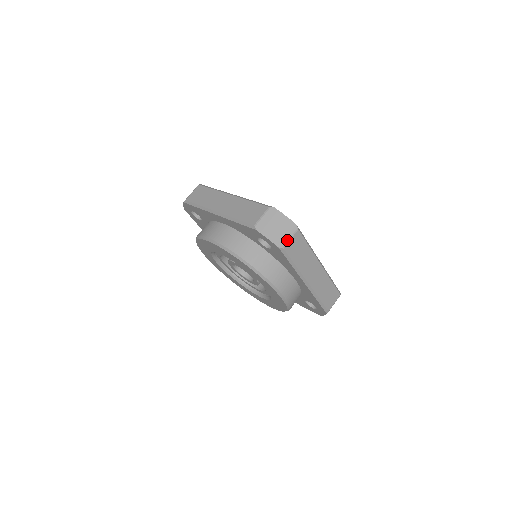
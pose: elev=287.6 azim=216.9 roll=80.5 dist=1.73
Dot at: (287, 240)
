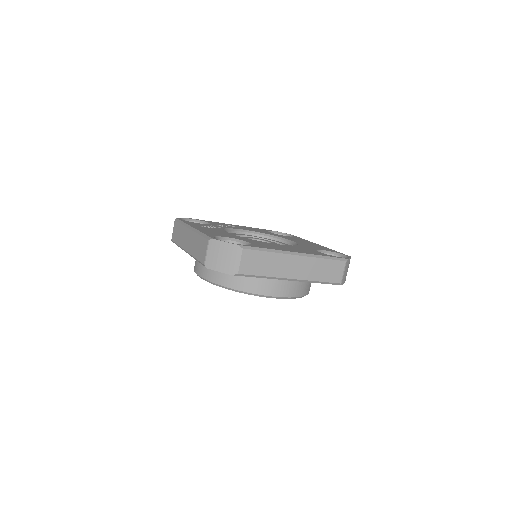
Dot at: (237, 264)
